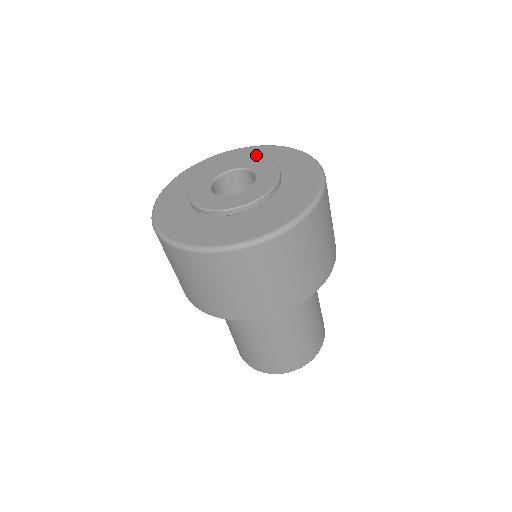
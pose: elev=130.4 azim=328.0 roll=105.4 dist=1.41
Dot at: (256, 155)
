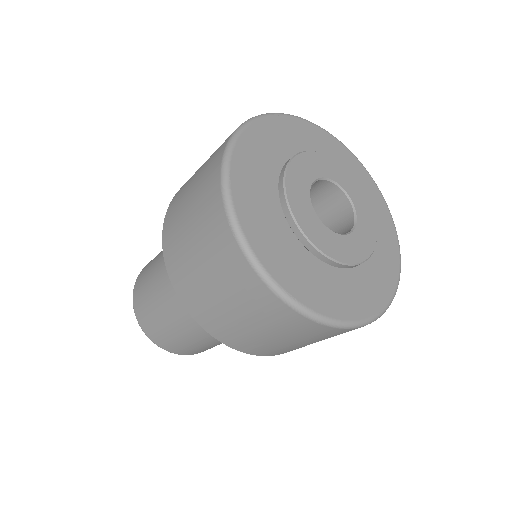
Dot at: (321, 146)
